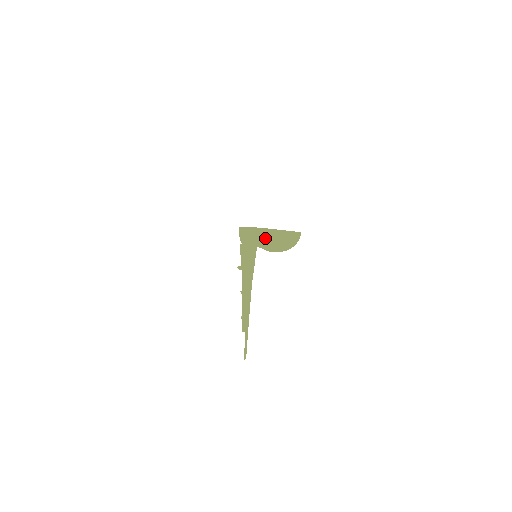
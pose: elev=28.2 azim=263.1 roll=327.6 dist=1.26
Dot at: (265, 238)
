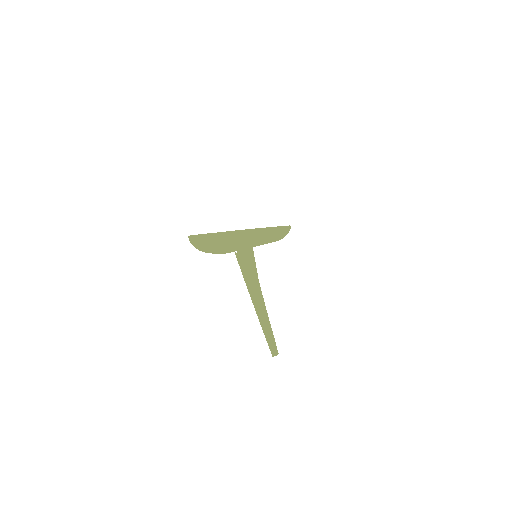
Dot at: occluded
